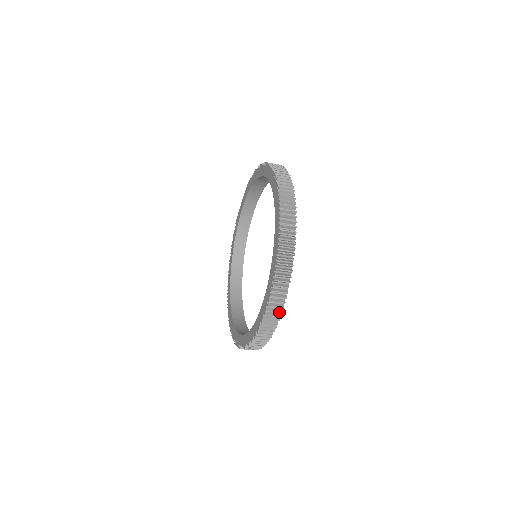
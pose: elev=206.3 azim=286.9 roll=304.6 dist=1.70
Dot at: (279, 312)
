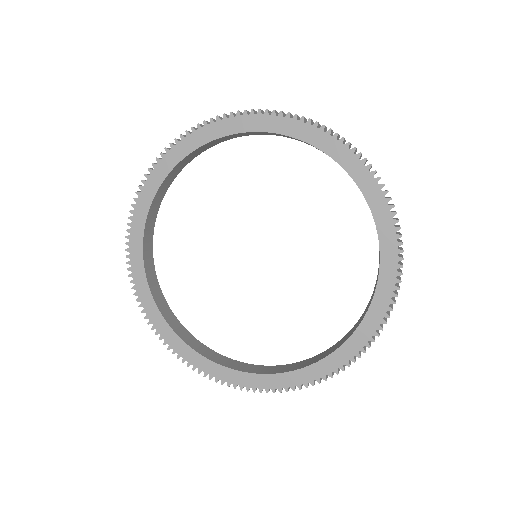
Dot at: (400, 278)
